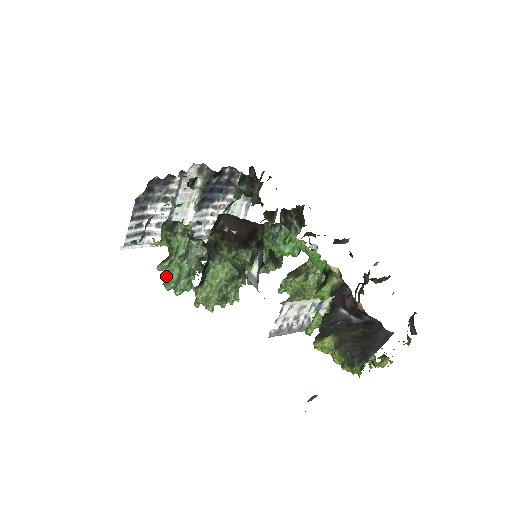
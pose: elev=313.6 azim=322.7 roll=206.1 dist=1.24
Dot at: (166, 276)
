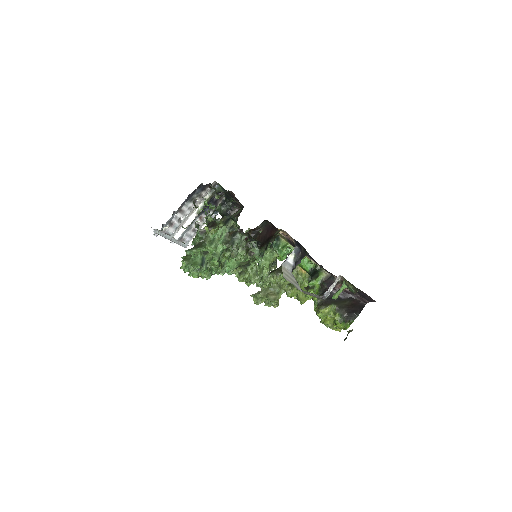
Dot at: (189, 260)
